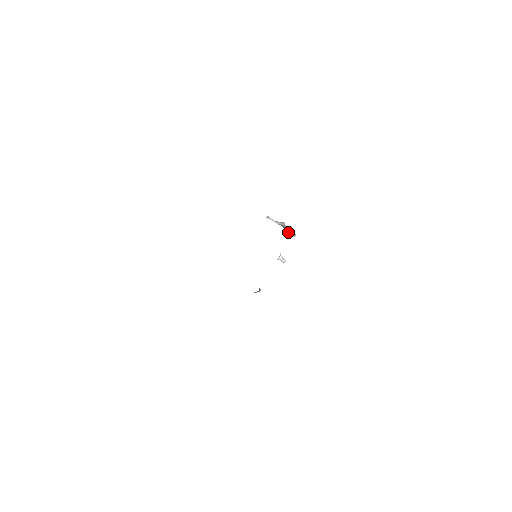
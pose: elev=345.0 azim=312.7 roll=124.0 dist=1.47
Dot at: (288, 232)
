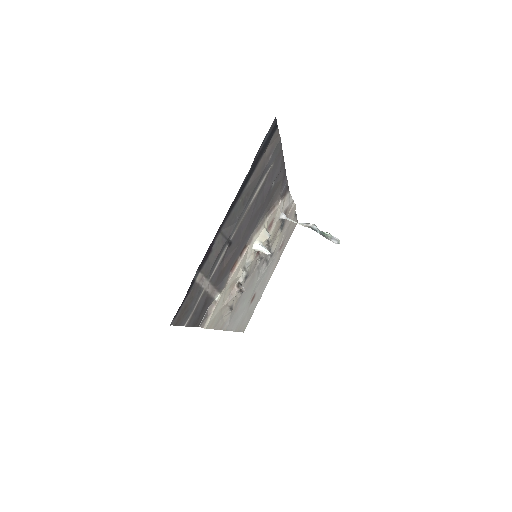
Dot at: (324, 236)
